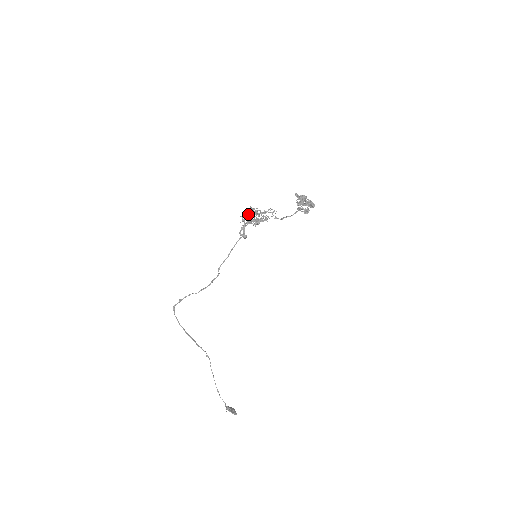
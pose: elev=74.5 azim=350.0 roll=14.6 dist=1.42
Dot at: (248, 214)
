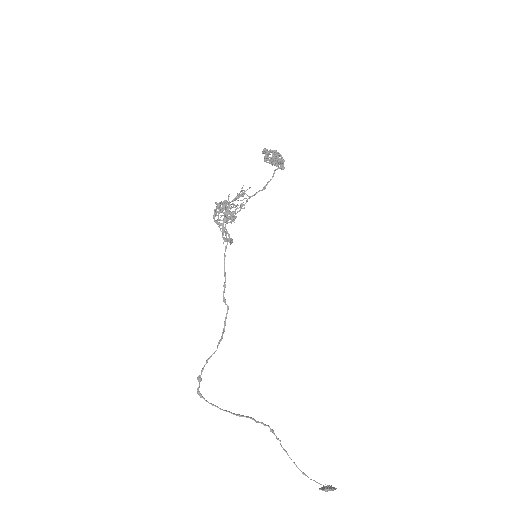
Dot at: (224, 205)
